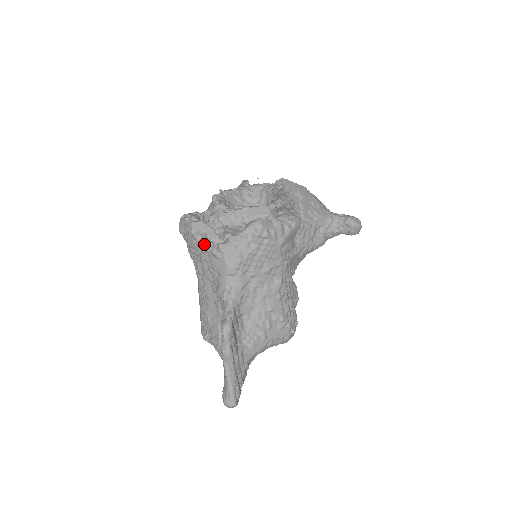
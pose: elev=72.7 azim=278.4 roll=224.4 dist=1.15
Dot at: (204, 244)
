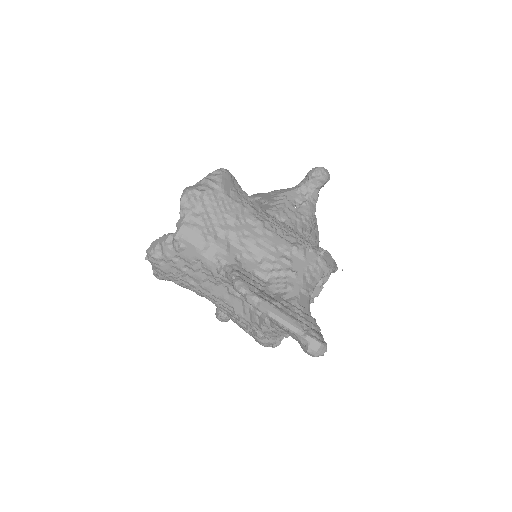
Dot at: (167, 253)
